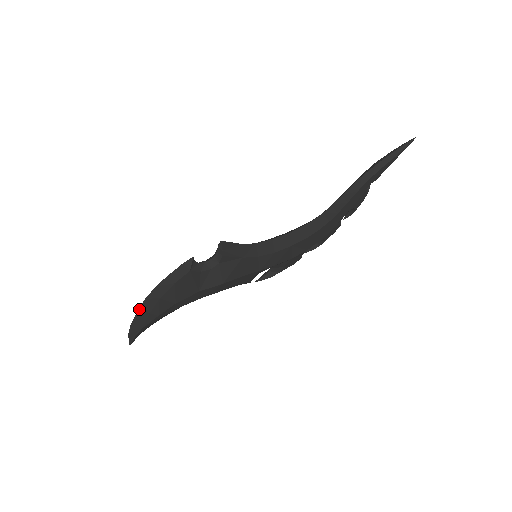
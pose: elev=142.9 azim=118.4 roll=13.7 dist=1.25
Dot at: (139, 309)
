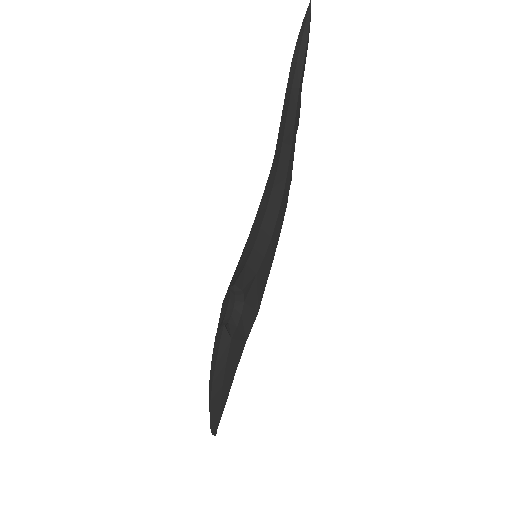
Dot at: (210, 412)
